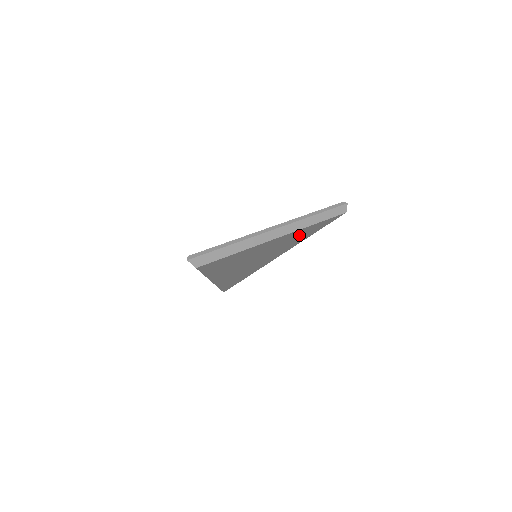
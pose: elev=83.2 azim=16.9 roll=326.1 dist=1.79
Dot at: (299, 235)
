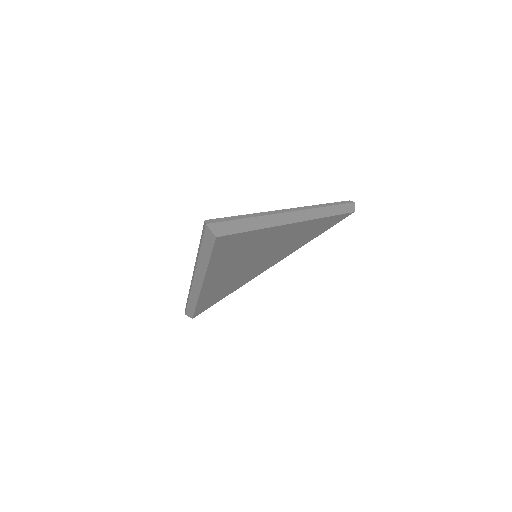
Dot at: (308, 232)
